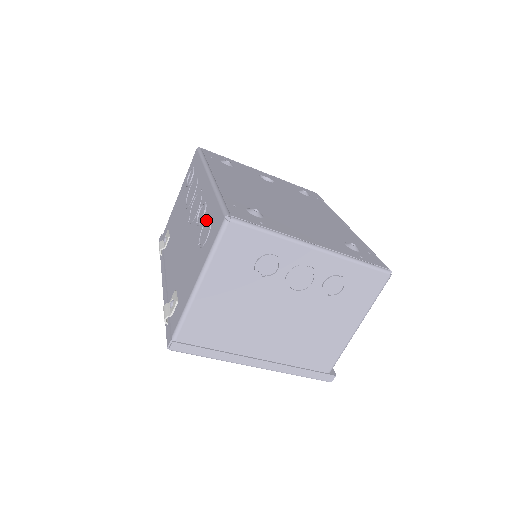
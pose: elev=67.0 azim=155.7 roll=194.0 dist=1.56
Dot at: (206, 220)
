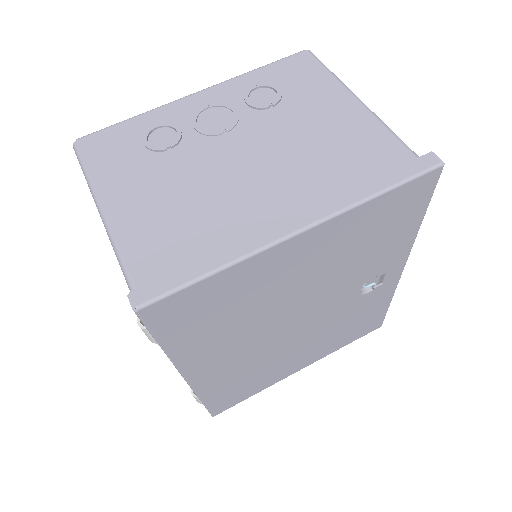
Dot at: occluded
